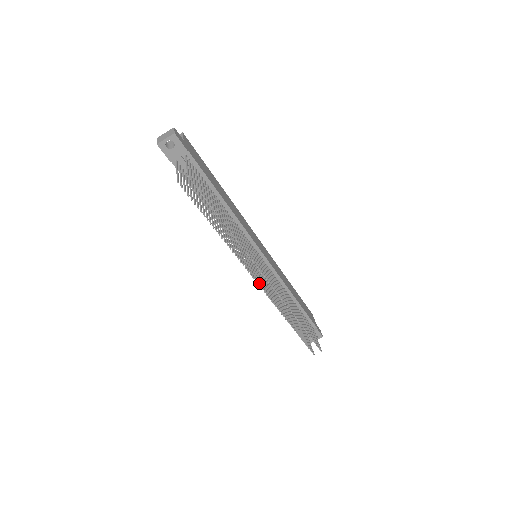
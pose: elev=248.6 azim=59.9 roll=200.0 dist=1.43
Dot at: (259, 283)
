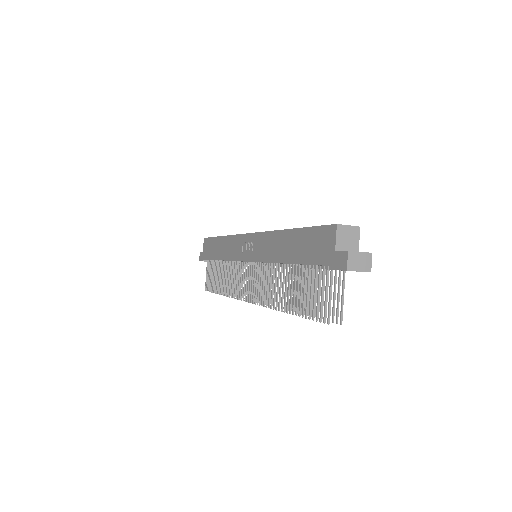
Dot at: occluded
